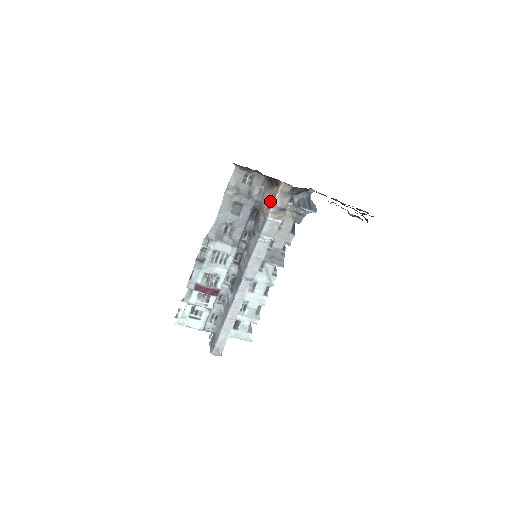
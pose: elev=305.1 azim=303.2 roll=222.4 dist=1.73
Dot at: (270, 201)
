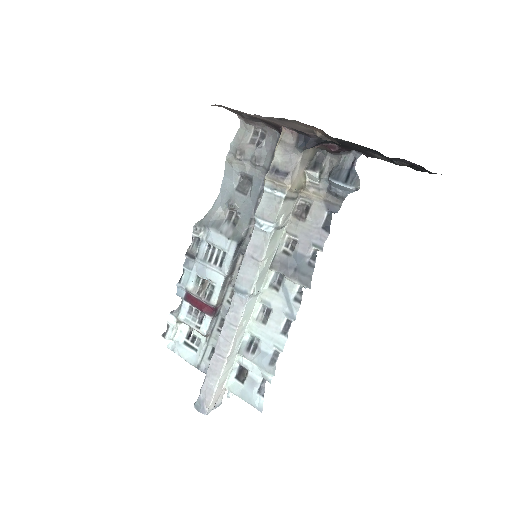
Dot at: occluded
